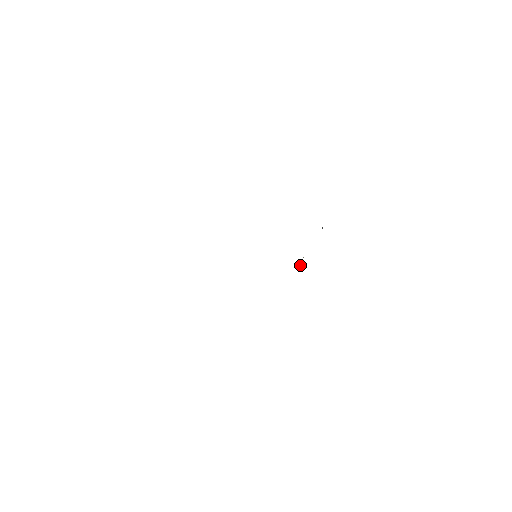
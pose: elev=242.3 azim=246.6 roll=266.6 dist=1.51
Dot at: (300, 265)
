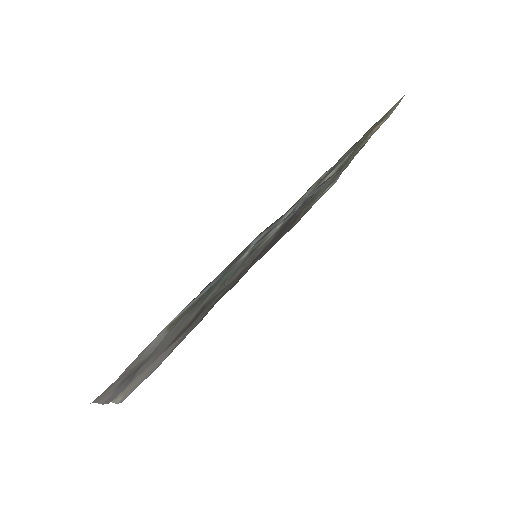
Dot at: (316, 185)
